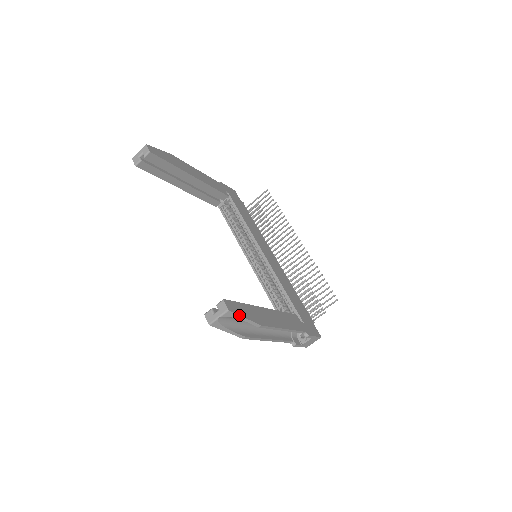
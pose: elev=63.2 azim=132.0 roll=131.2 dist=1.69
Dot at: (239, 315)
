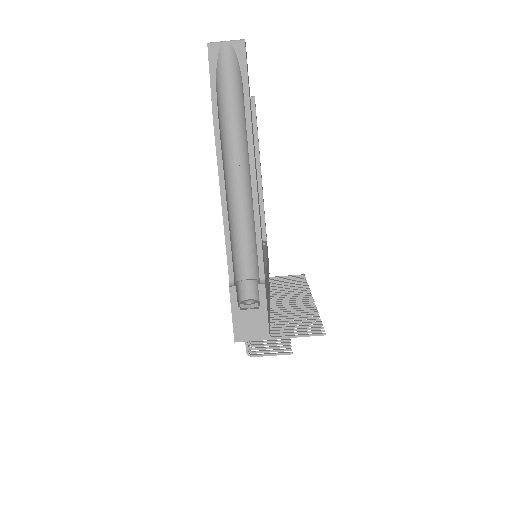
Dot at: (246, 63)
